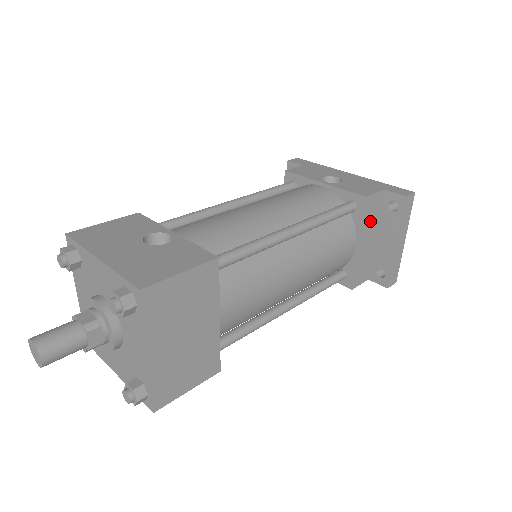
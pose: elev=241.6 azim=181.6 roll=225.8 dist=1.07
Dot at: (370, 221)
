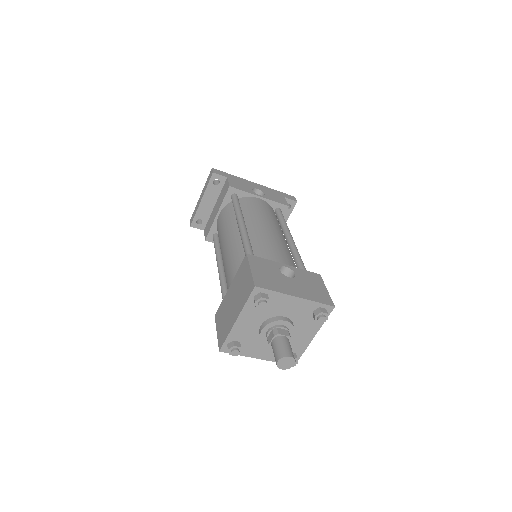
Dot at: occluded
